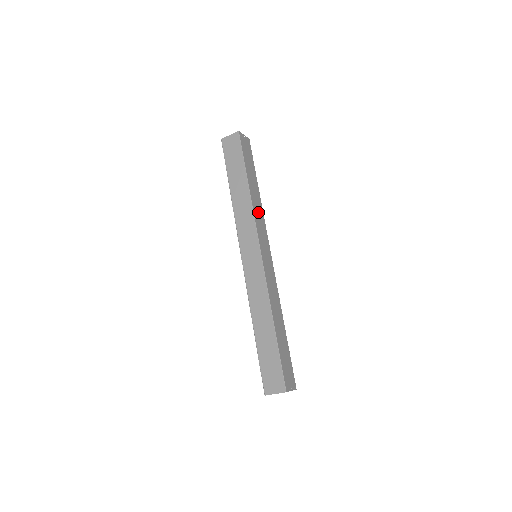
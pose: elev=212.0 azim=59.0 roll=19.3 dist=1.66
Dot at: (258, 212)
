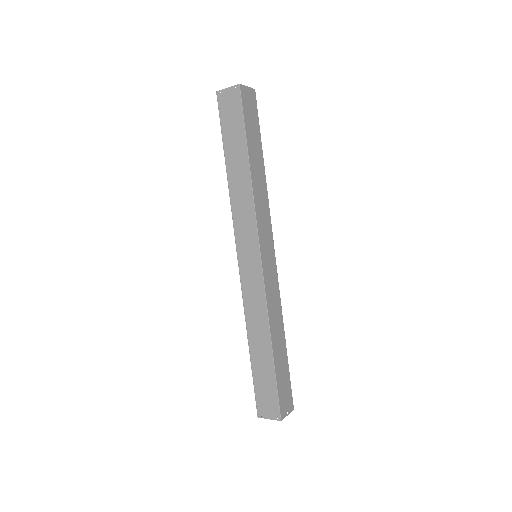
Dot at: (261, 201)
